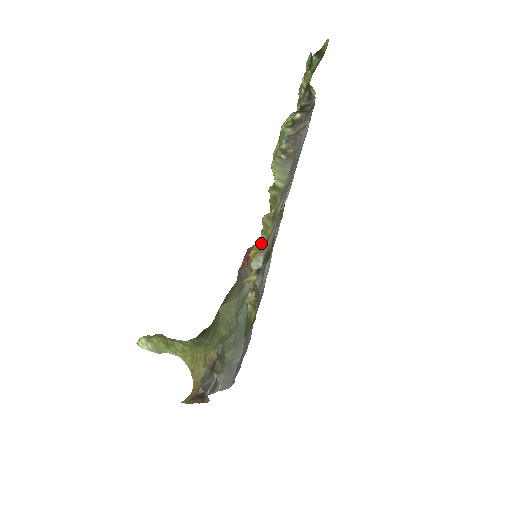
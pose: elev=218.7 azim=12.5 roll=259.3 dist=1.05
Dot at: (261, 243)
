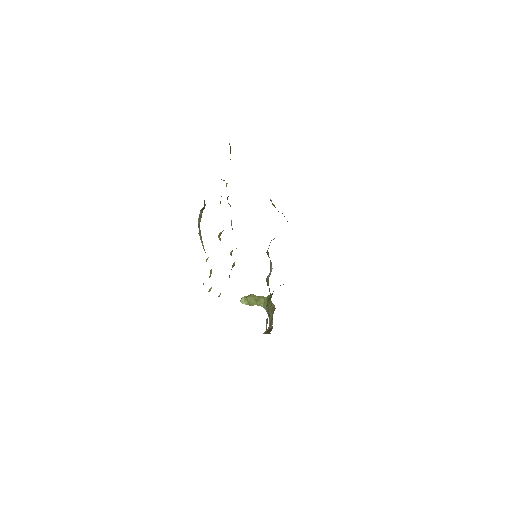
Dot at: (211, 272)
